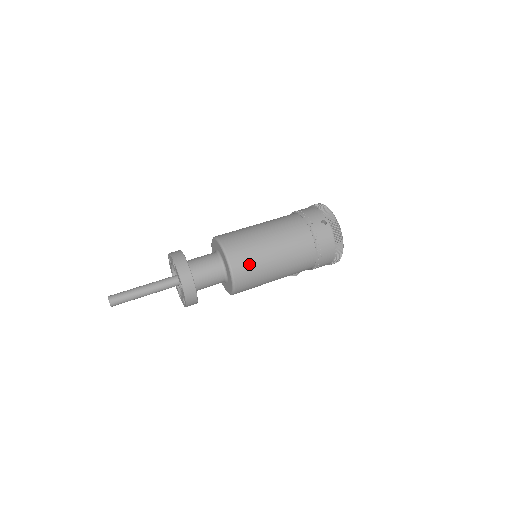
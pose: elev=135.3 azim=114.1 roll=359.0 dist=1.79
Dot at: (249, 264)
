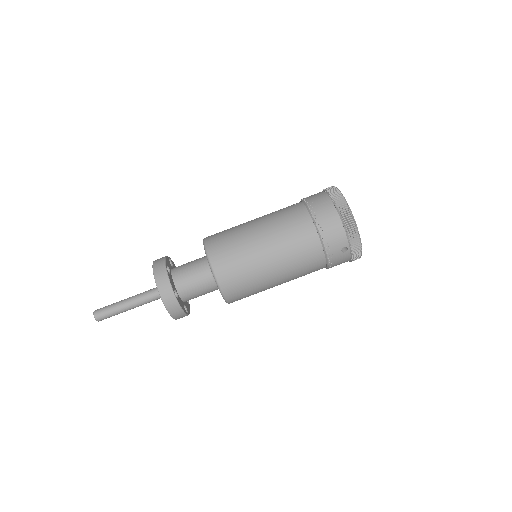
Dot at: (248, 295)
